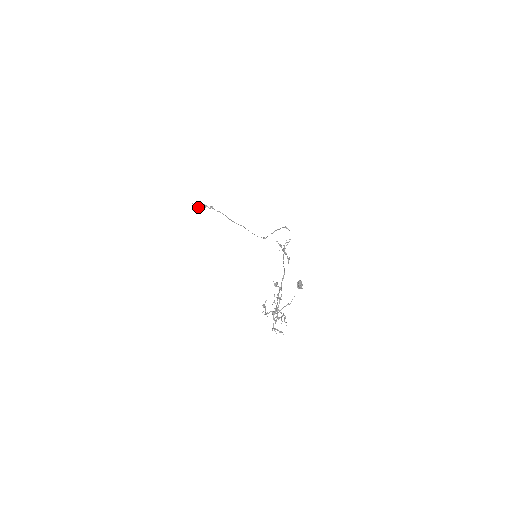
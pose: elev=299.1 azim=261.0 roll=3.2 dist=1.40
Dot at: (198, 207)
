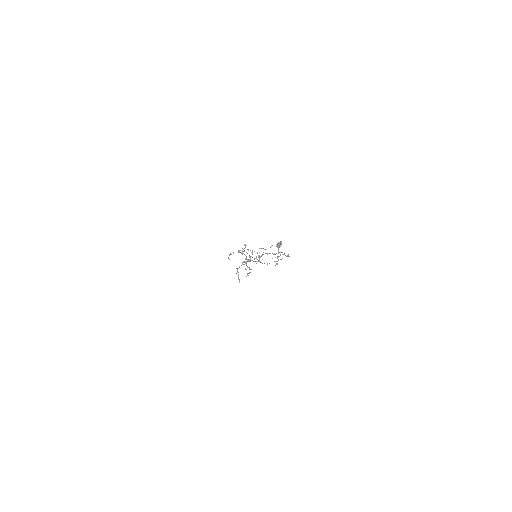
Dot at: occluded
